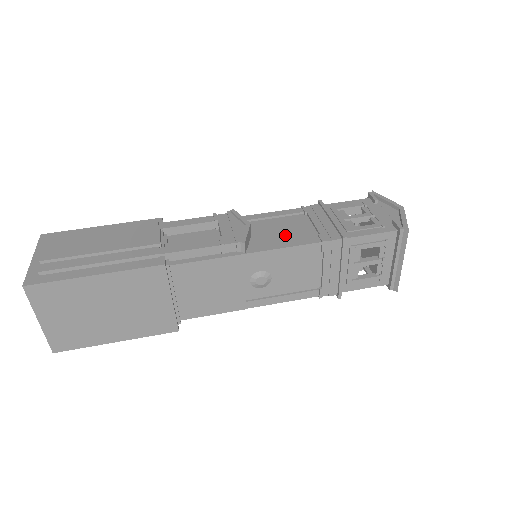
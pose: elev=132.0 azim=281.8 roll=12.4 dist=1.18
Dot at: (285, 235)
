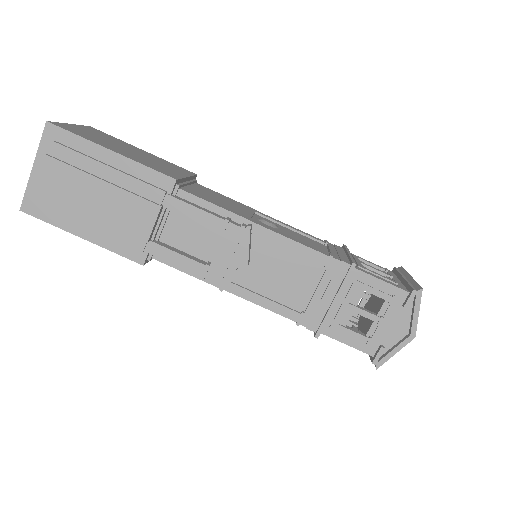
Dot at: (278, 286)
